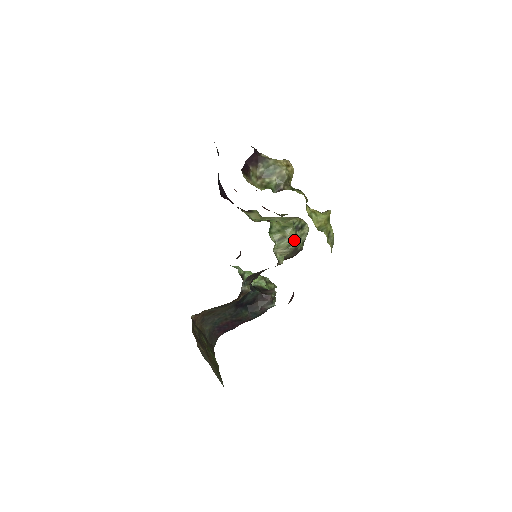
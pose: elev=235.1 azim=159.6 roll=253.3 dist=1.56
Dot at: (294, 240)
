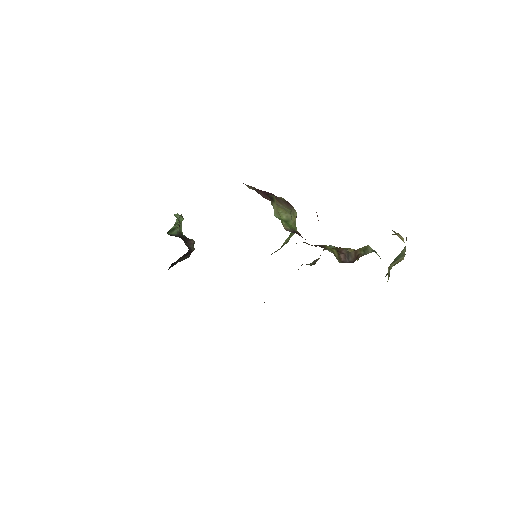
Dot at: occluded
